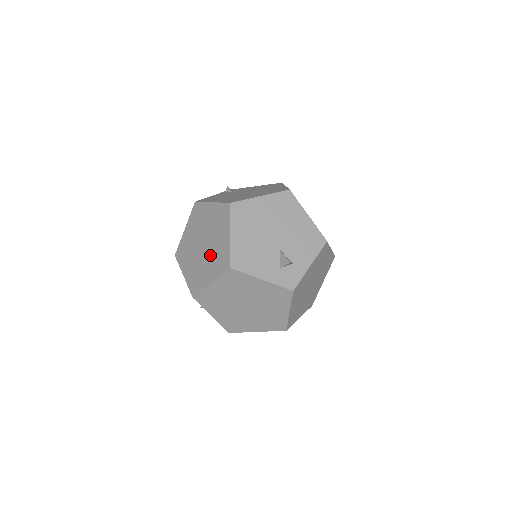
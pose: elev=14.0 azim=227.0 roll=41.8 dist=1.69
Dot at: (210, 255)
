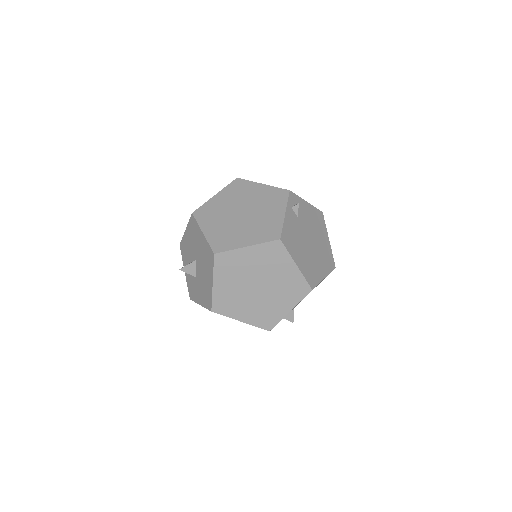
Dot at: (258, 303)
